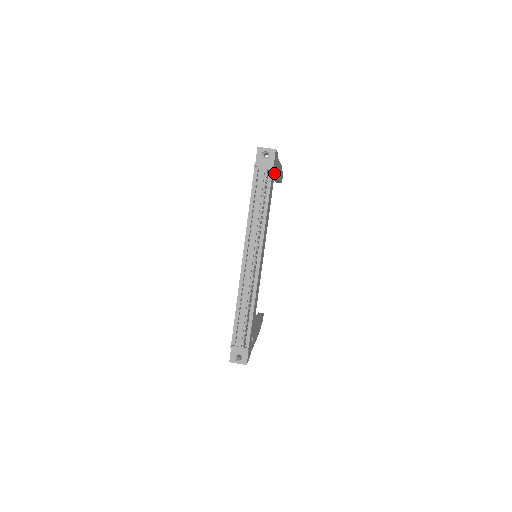
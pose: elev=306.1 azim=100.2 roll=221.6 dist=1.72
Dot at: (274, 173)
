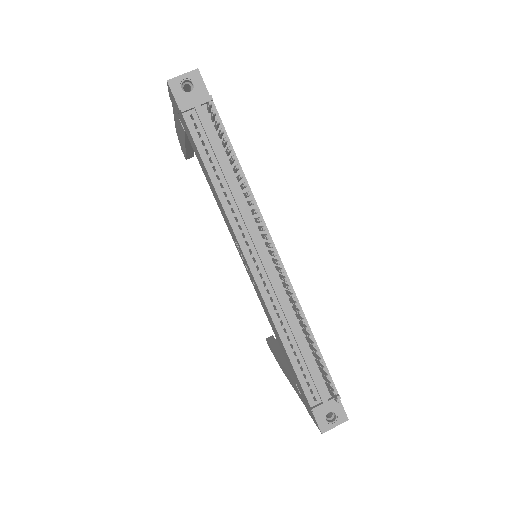
Dot at: occluded
